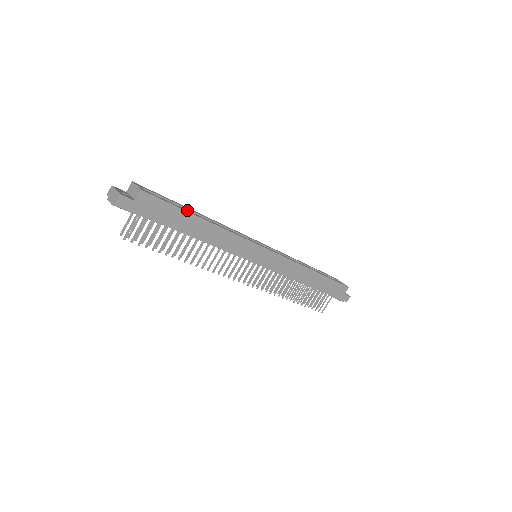
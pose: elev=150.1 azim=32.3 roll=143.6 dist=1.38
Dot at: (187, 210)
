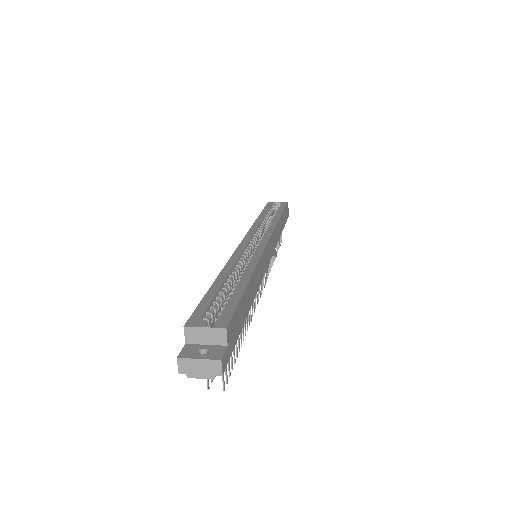
Dot at: (236, 290)
